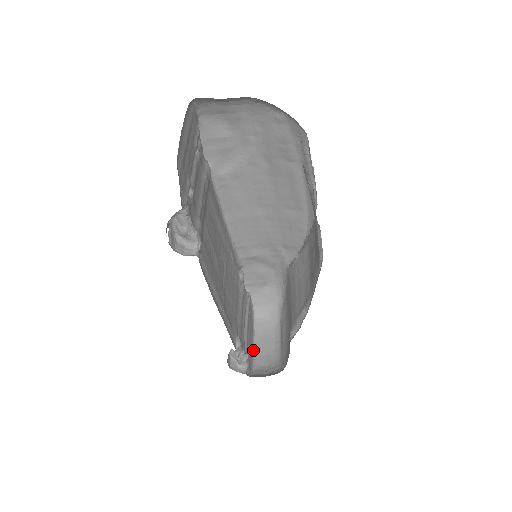
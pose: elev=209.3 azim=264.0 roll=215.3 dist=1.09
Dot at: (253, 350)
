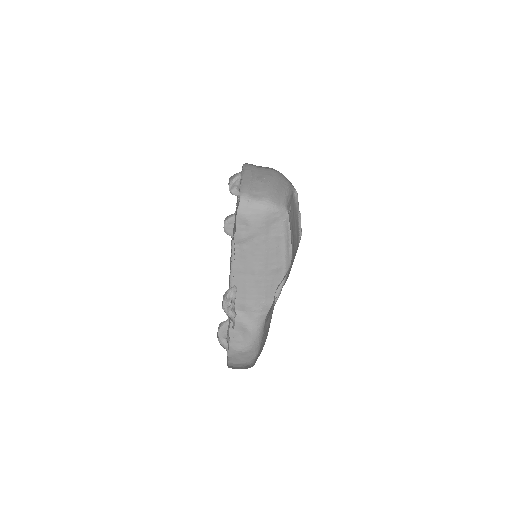
Dot at: occluded
